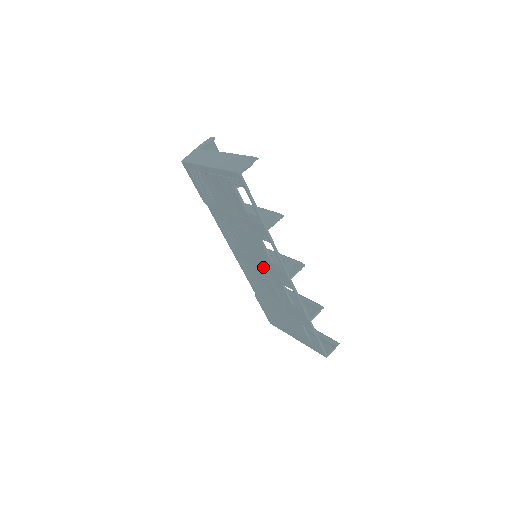
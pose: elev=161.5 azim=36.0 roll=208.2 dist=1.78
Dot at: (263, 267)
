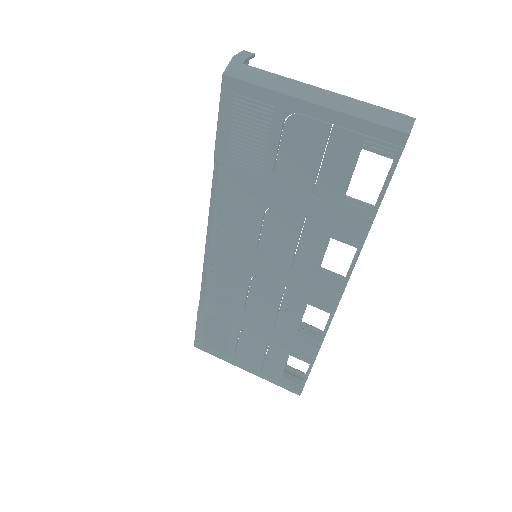
Dot at: (283, 276)
